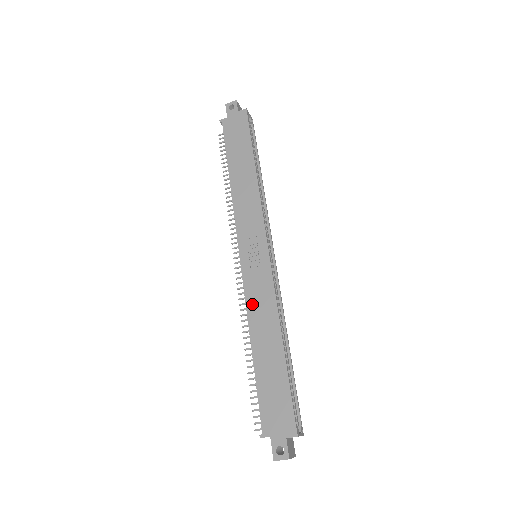
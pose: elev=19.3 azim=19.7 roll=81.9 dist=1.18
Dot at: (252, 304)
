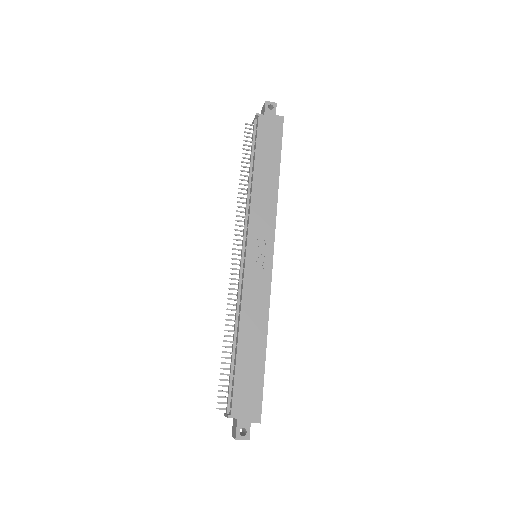
Dot at: (248, 300)
